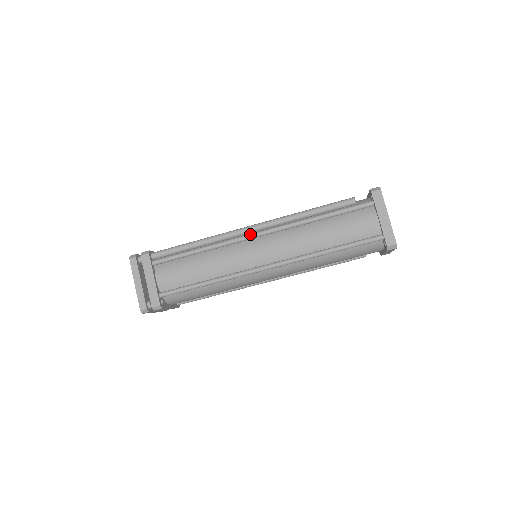
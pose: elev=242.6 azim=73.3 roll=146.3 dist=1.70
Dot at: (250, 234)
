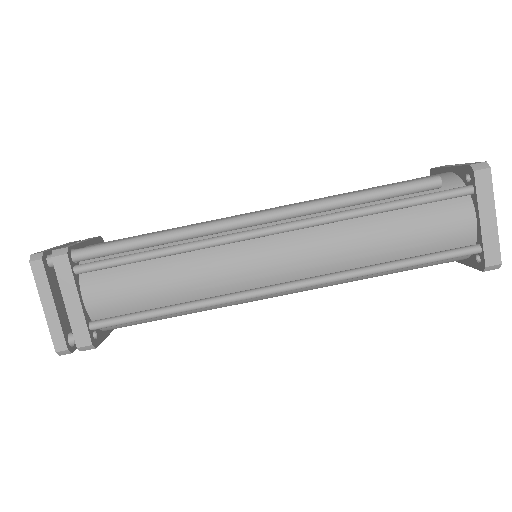
Dot at: (255, 230)
